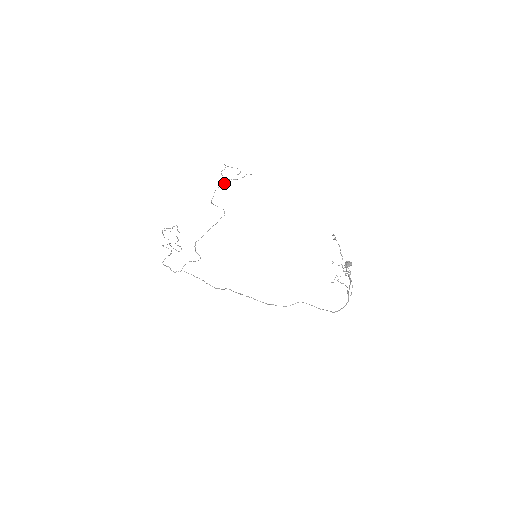
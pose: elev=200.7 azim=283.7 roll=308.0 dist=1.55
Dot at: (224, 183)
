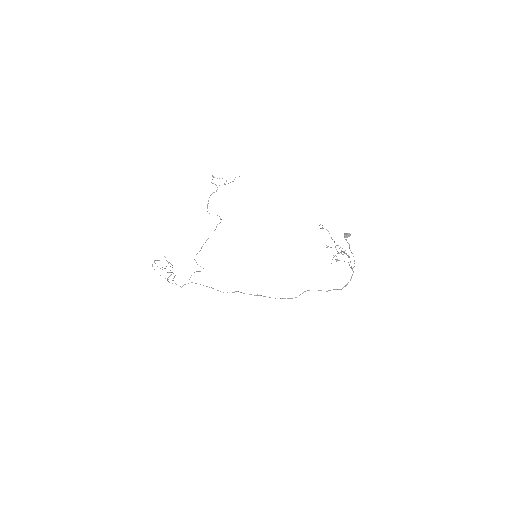
Dot at: occluded
